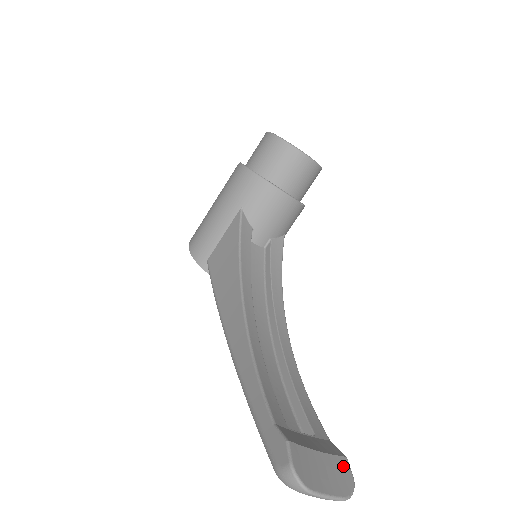
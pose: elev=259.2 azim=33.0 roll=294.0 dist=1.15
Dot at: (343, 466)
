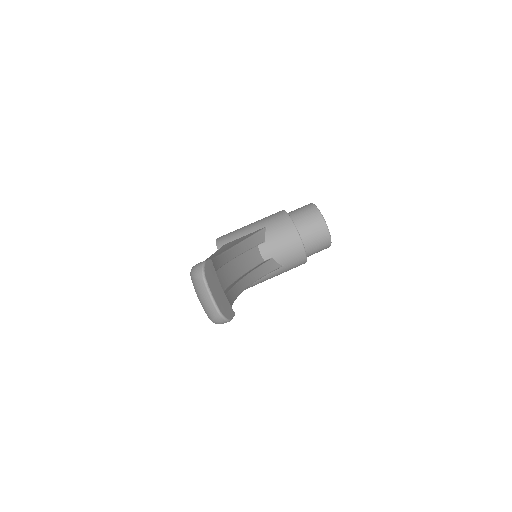
Dot at: (230, 310)
